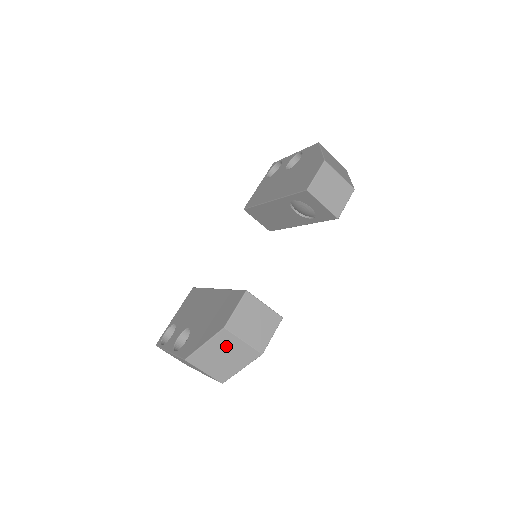
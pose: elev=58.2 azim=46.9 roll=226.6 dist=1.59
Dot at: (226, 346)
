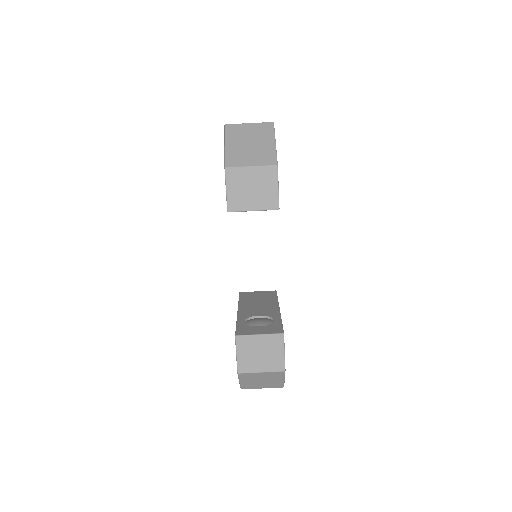
Dot at: (254, 377)
